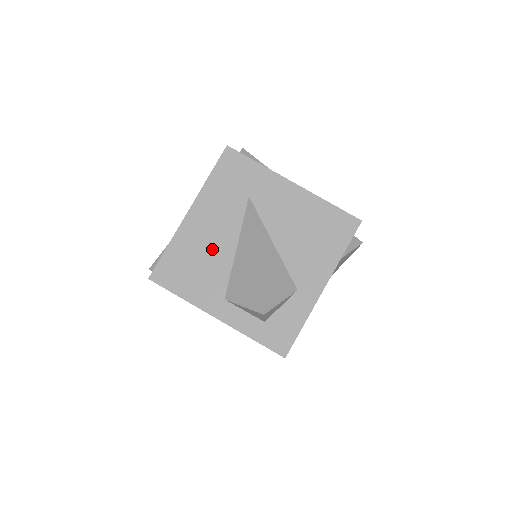
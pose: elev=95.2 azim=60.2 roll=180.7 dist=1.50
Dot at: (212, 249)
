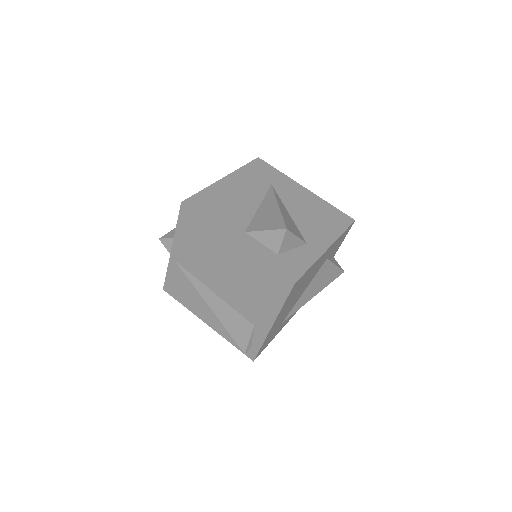
Dot at: (239, 201)
